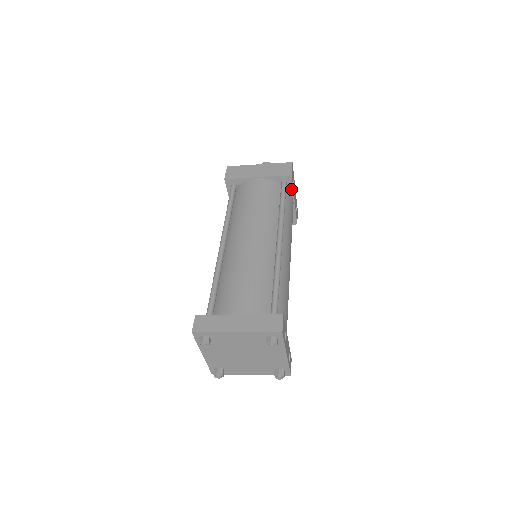
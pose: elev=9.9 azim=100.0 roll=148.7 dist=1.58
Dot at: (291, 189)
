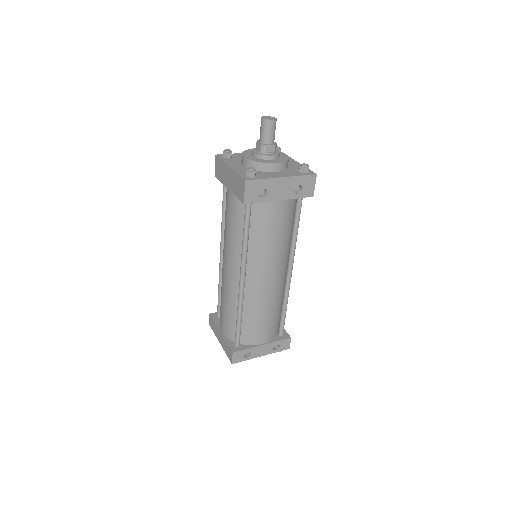
Dot at: (262, 201)
